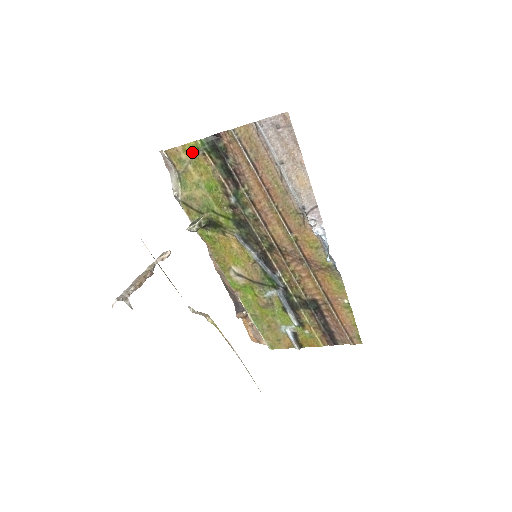
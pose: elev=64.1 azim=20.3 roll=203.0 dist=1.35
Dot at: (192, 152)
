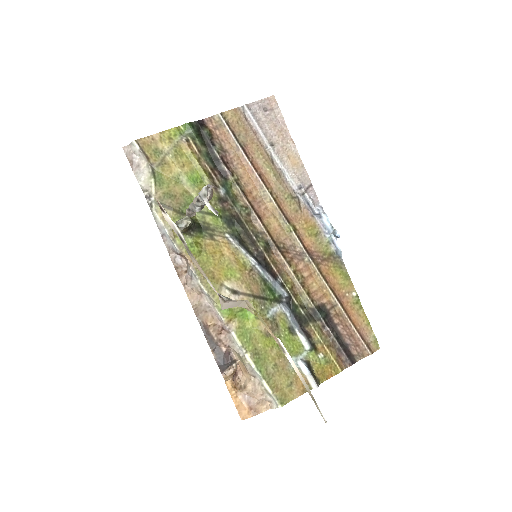
Dot at: (172, 139)
